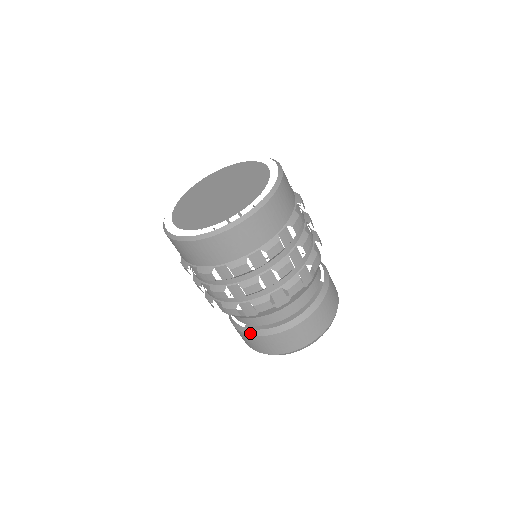
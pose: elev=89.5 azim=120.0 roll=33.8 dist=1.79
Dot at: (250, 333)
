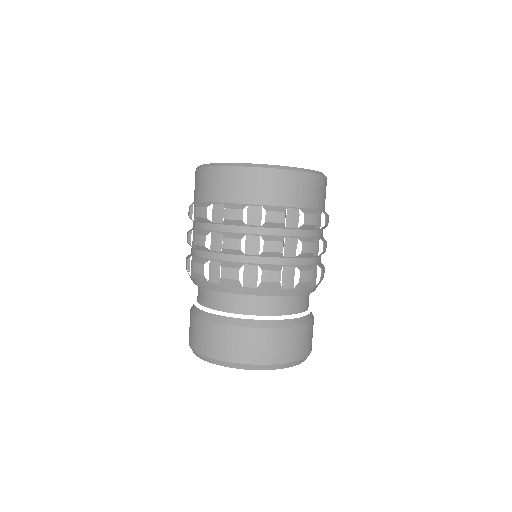
Dot at: (200, 315)
